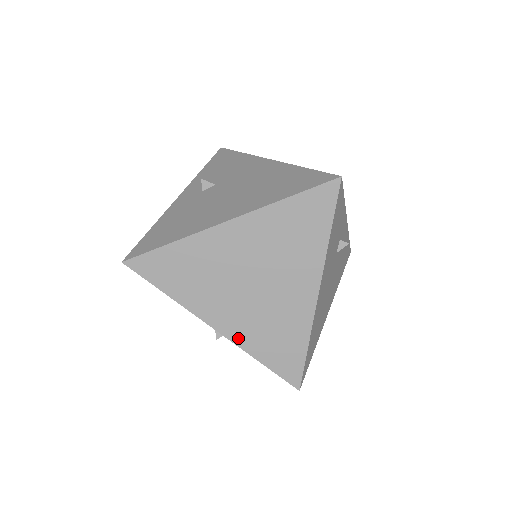
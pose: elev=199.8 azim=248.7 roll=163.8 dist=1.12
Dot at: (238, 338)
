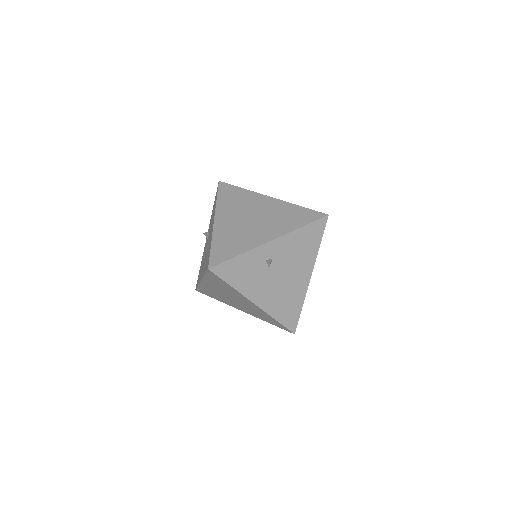
Dot at: (253, 315)
